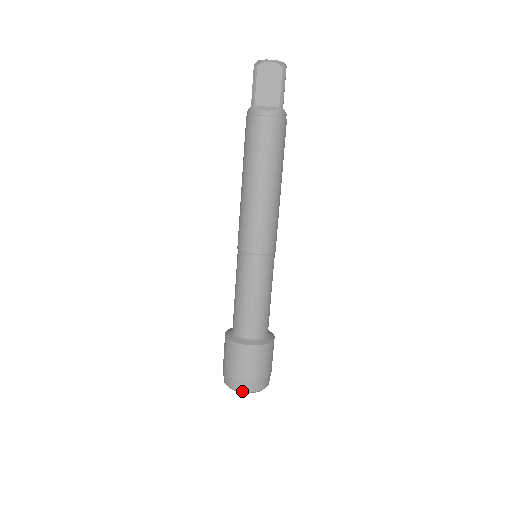
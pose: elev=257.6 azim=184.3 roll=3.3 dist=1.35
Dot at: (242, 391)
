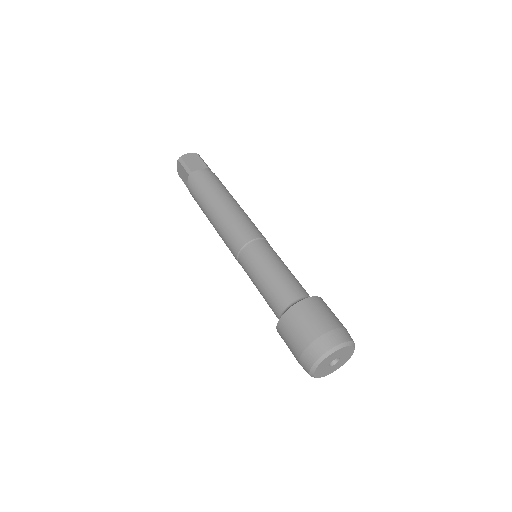
Dot at: (336, 345)
